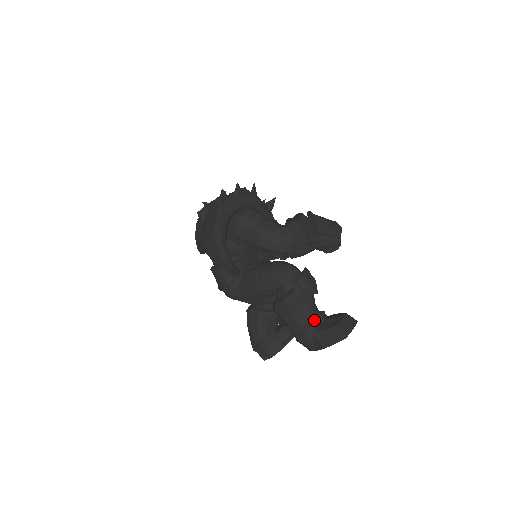
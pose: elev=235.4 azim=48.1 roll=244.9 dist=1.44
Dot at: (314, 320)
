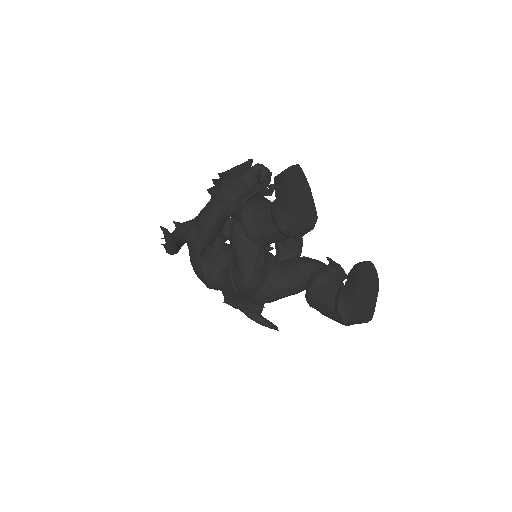
Dot at: (272, 205)
